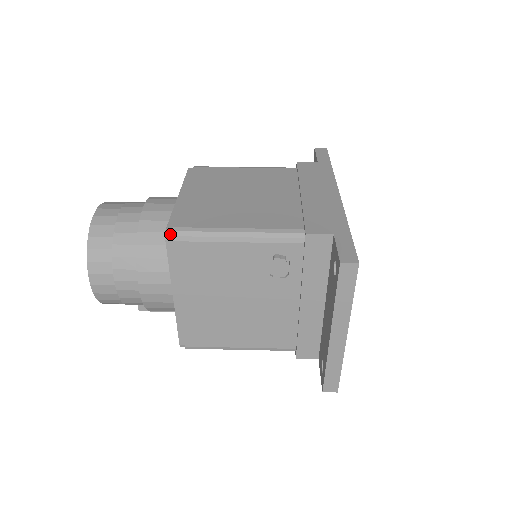
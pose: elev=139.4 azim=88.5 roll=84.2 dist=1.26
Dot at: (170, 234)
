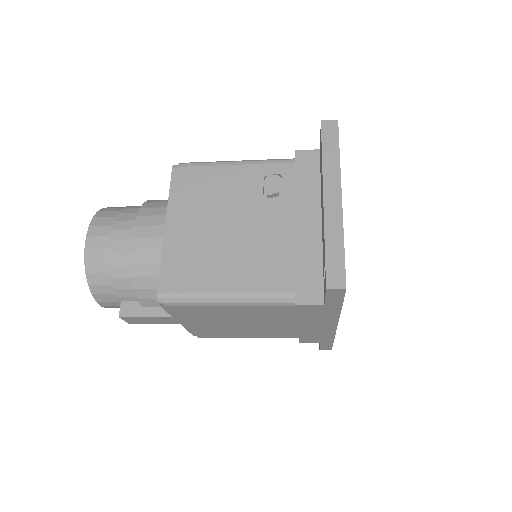
Dot at: (177, 165)
